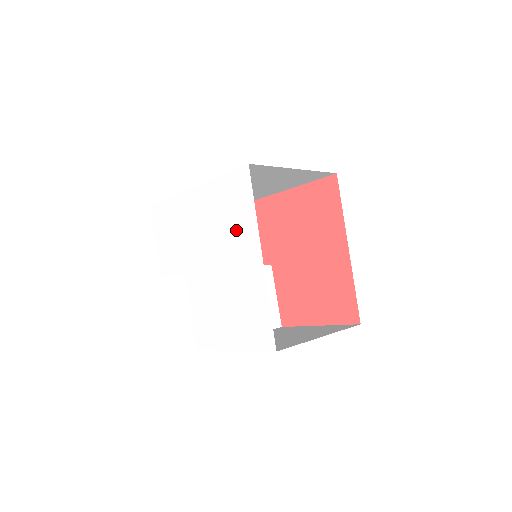
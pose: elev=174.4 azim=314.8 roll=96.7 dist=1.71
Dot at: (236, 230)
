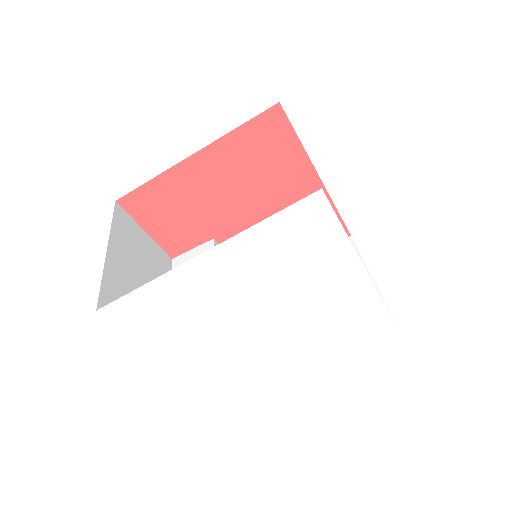
Dot at: (315, 267)
